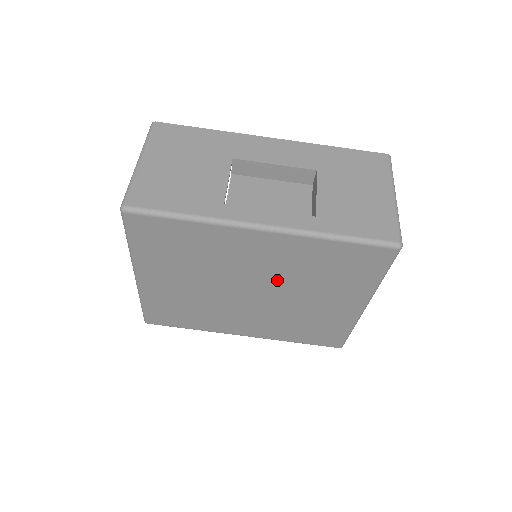
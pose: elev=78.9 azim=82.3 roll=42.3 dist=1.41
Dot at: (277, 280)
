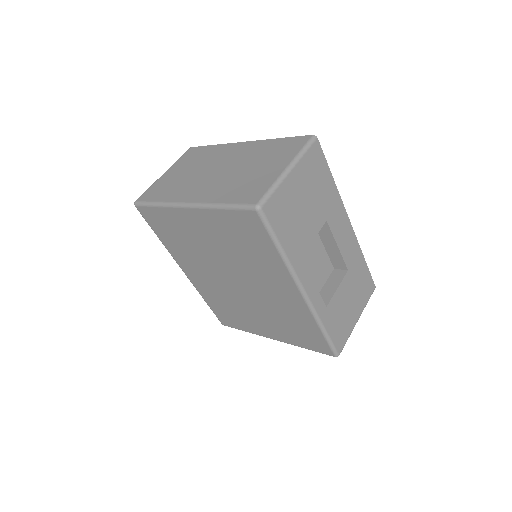
Dot at: (260, 297)
